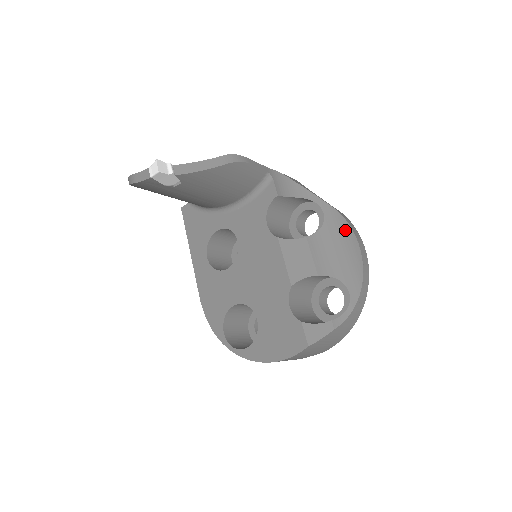
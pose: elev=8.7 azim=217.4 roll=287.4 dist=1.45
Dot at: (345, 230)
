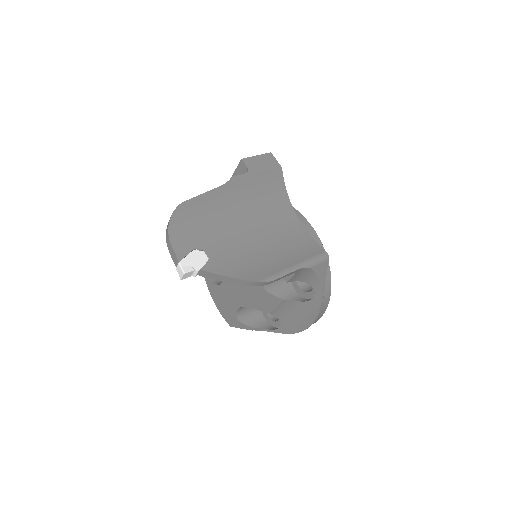
Dot at: (311, 317)
